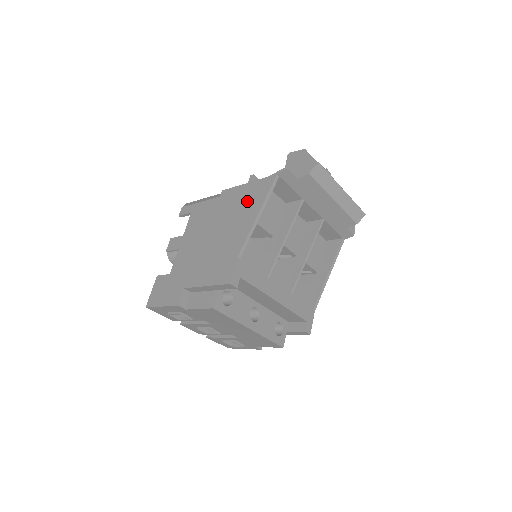
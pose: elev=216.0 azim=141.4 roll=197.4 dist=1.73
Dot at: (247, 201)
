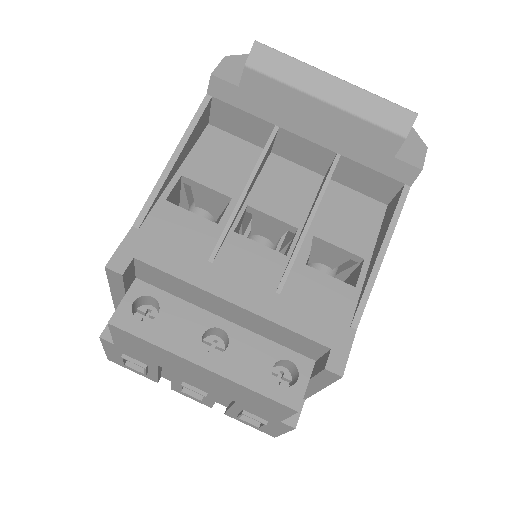
Dot at: occluded
